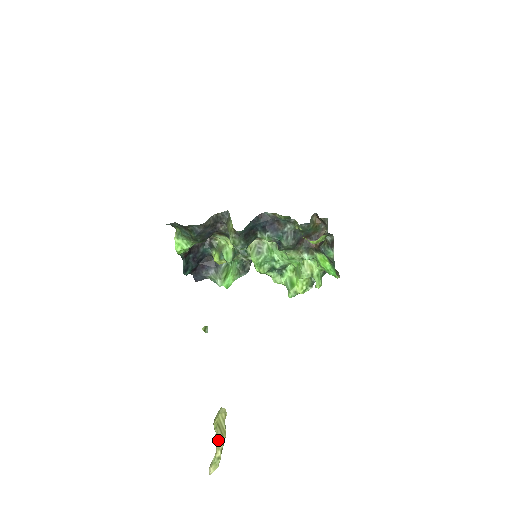
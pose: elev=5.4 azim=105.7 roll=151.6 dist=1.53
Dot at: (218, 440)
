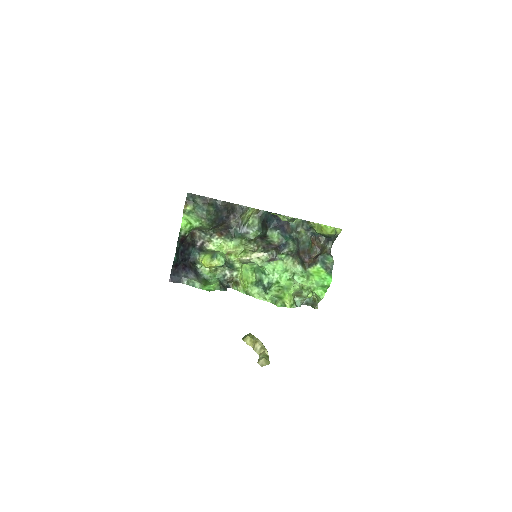
Dot at: (262, 343)
